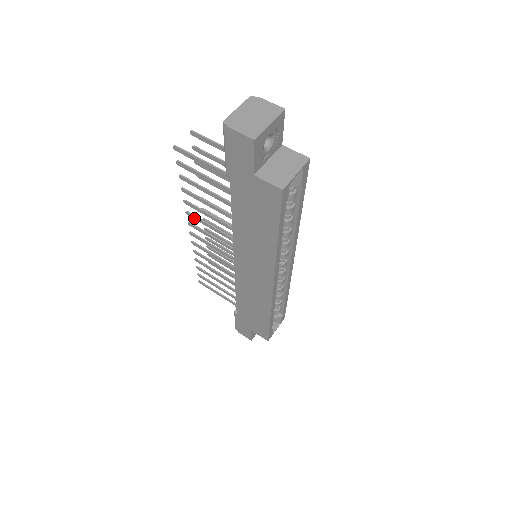
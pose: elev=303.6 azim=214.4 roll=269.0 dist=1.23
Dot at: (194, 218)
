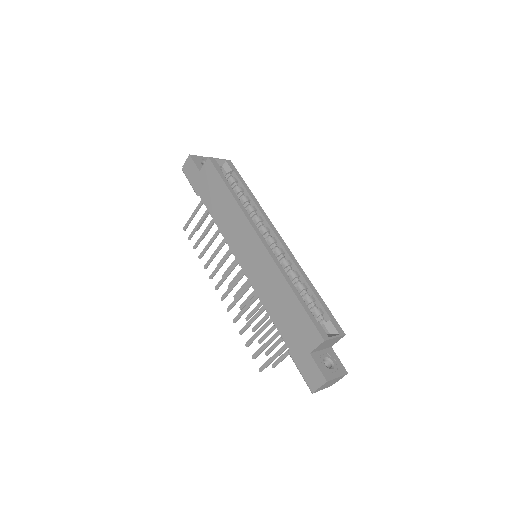
Dot at: (214, 274)
